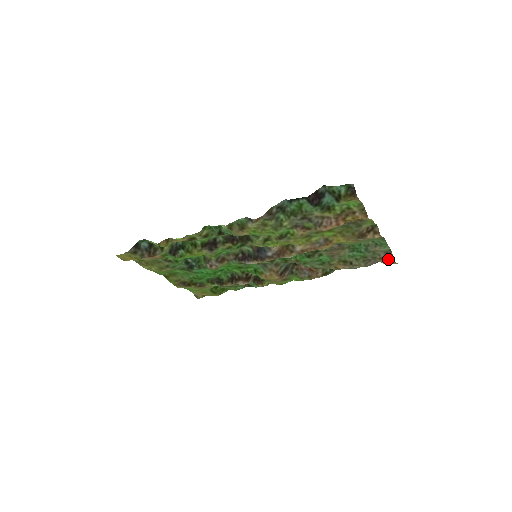
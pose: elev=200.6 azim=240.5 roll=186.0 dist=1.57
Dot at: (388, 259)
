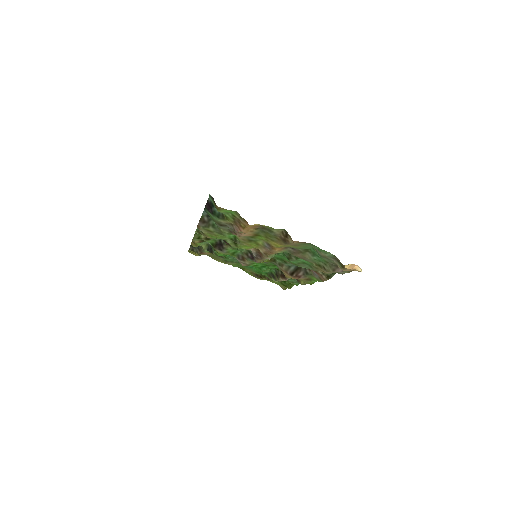
Dot at: (341, 266)
